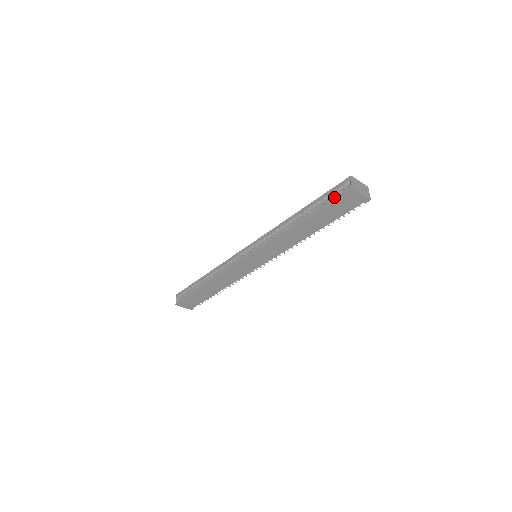
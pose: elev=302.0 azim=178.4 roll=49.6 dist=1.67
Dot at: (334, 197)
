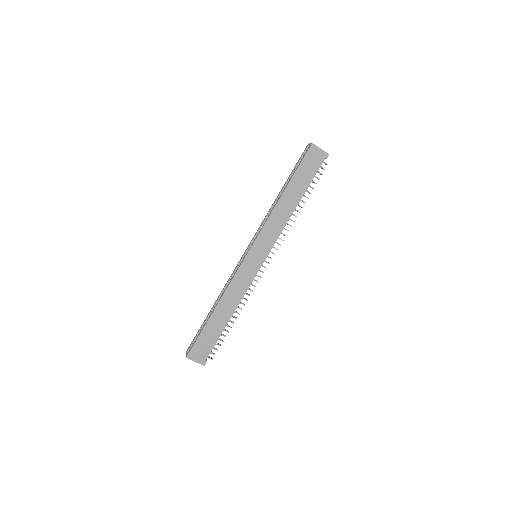
Dot at: (301, 159)
